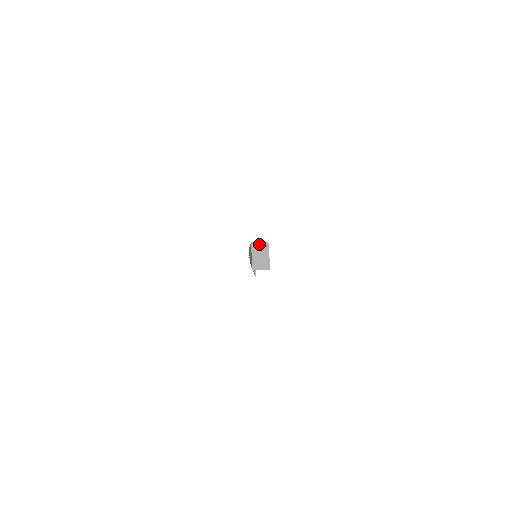
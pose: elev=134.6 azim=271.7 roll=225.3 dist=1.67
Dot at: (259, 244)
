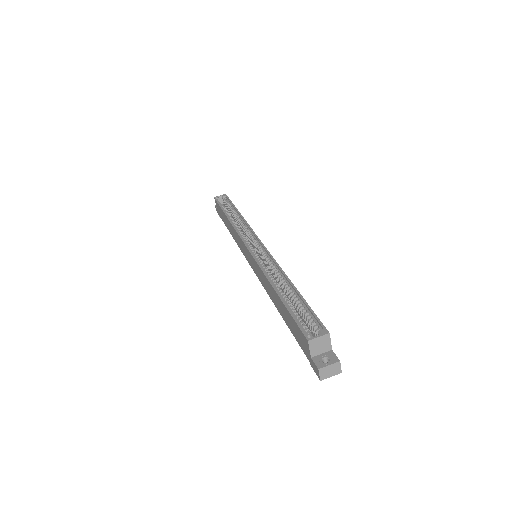
Dot at: (318, 340)
